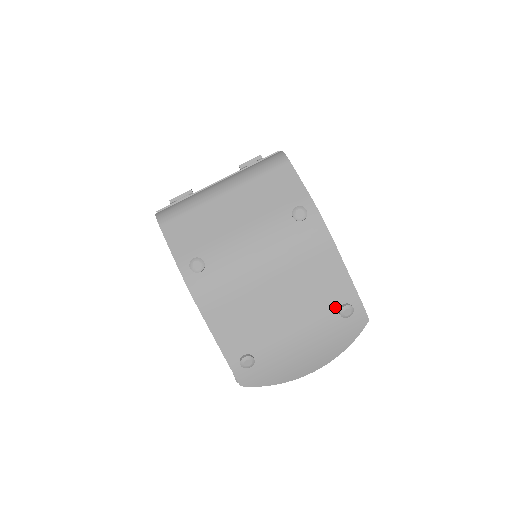
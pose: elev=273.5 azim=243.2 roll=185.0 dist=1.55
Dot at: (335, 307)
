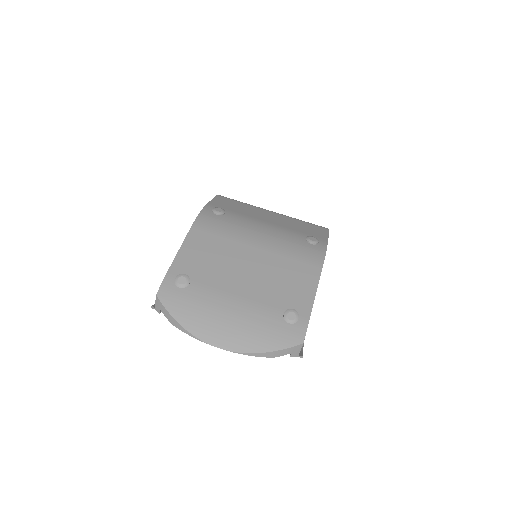
Dot at: (285, 306)
